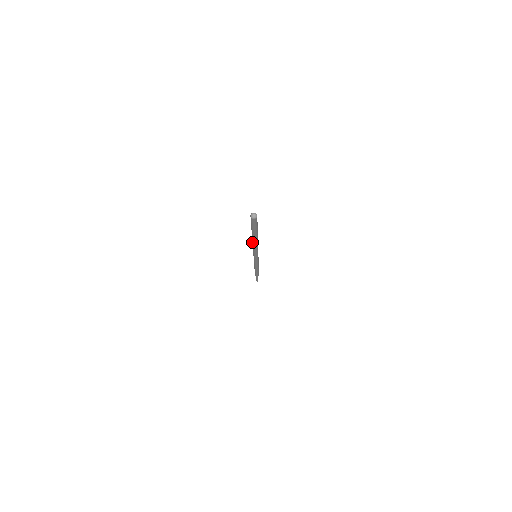
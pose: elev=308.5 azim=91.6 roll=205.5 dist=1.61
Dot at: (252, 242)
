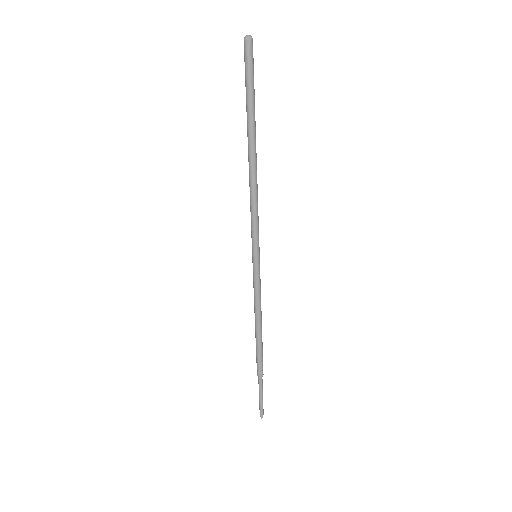
Dot at: occluded
